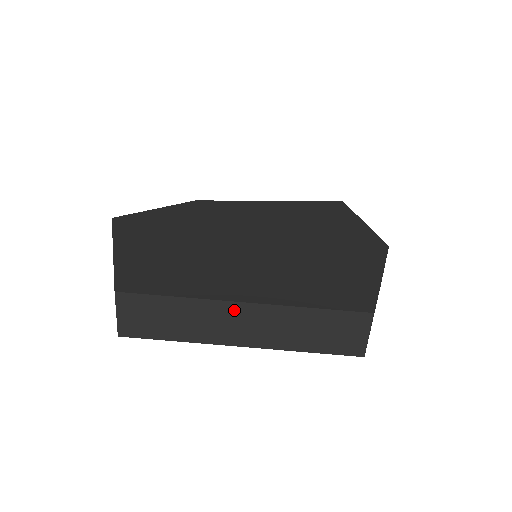
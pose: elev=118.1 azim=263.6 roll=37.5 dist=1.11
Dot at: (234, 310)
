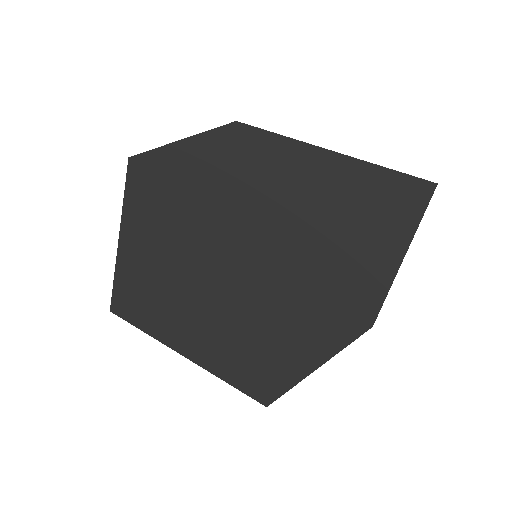
Dot at: (185, 353)
